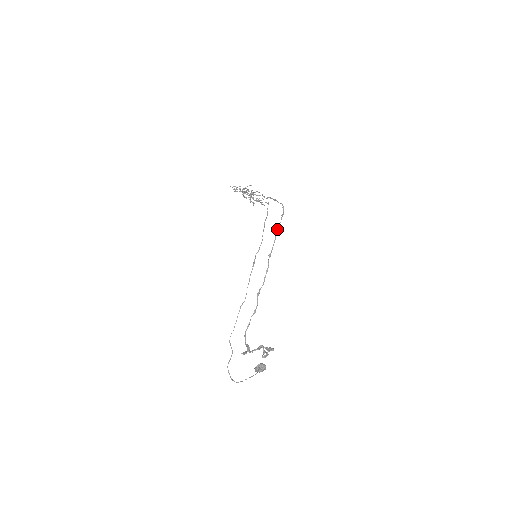
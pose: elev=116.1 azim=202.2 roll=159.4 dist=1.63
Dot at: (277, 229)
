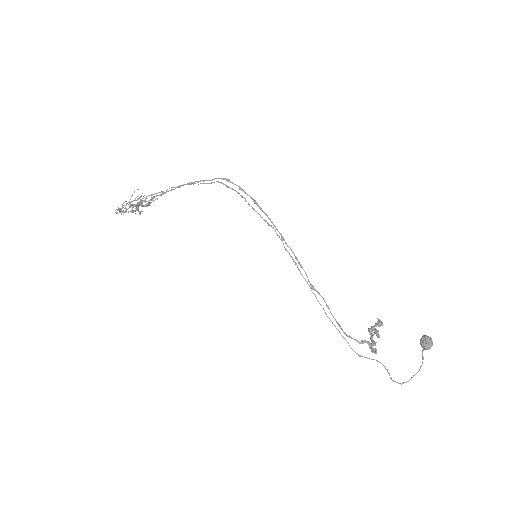
Dot at: occluded
